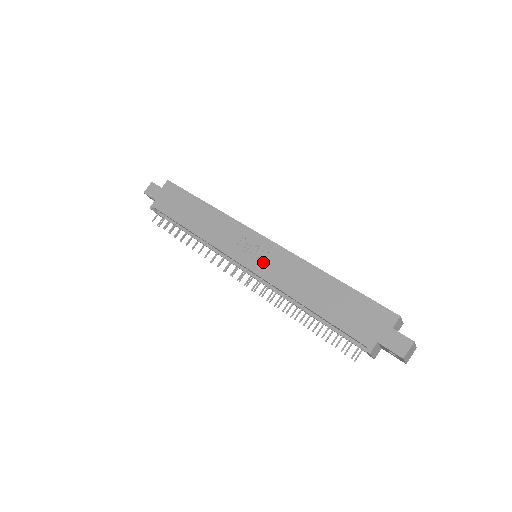
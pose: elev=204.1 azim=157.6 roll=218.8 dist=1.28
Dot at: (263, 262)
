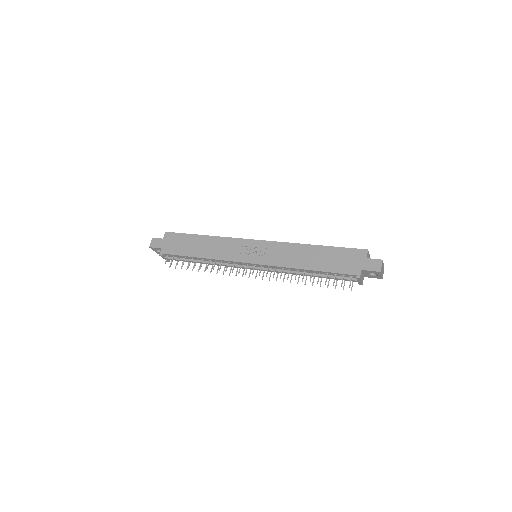
Dot at: (265, 256)
